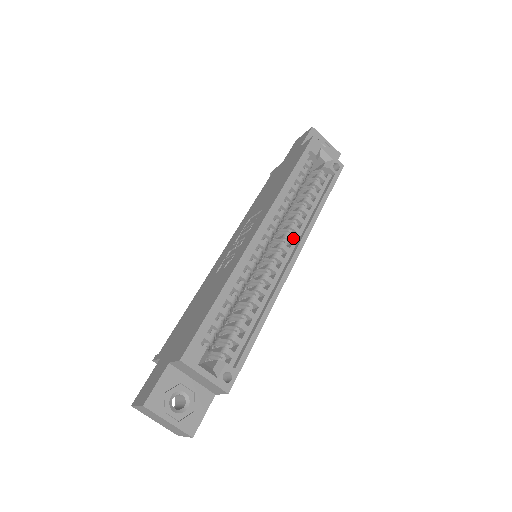
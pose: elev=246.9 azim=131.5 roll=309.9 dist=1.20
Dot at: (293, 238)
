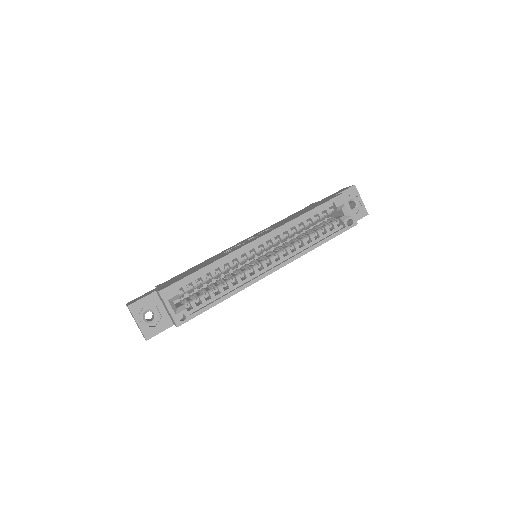
Dot at: (283, 256)
